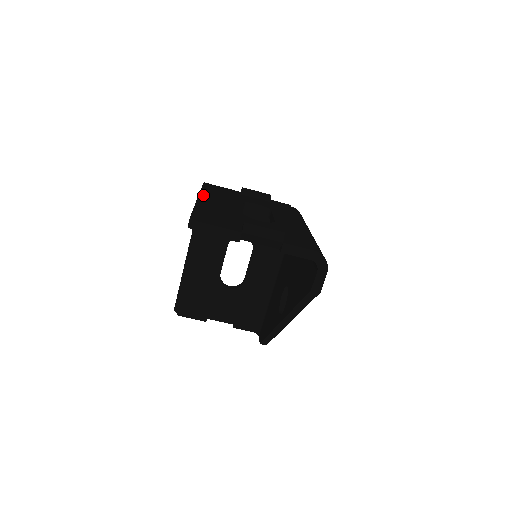
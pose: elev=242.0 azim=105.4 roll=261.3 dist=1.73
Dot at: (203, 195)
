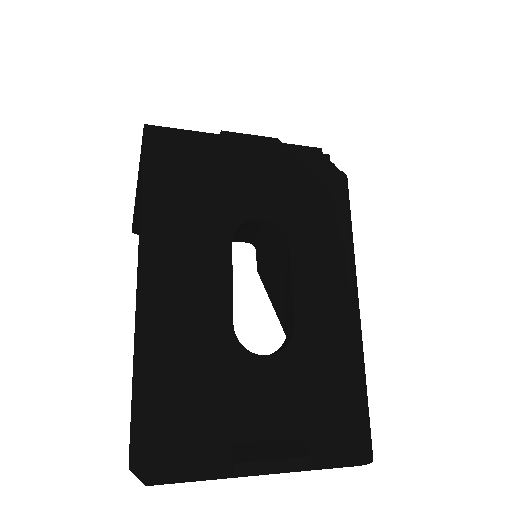
Dot at: (148, 258)
